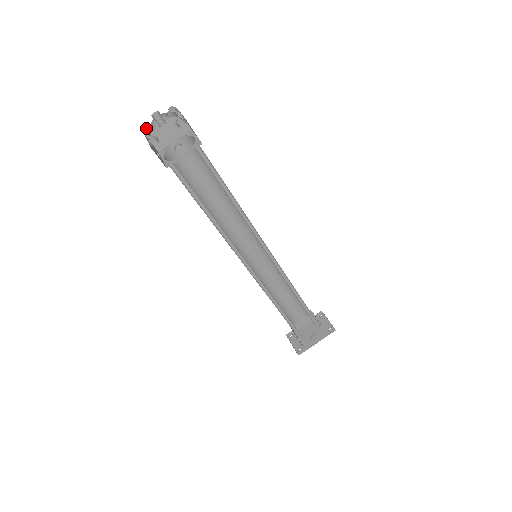
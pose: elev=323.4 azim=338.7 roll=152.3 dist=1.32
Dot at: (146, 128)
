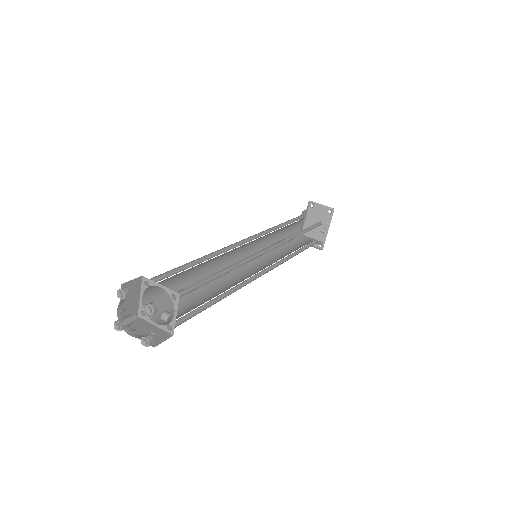
Dot at: (119, 328)
